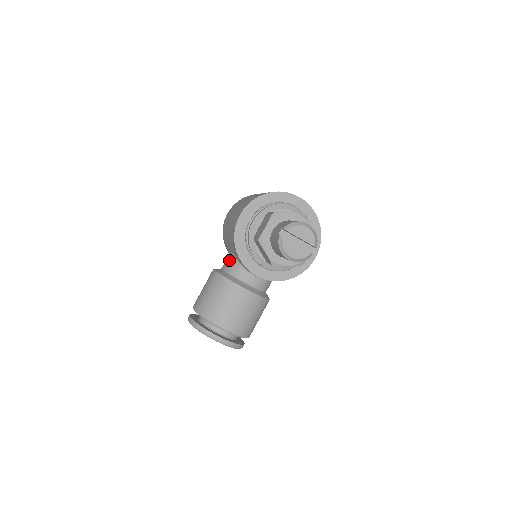
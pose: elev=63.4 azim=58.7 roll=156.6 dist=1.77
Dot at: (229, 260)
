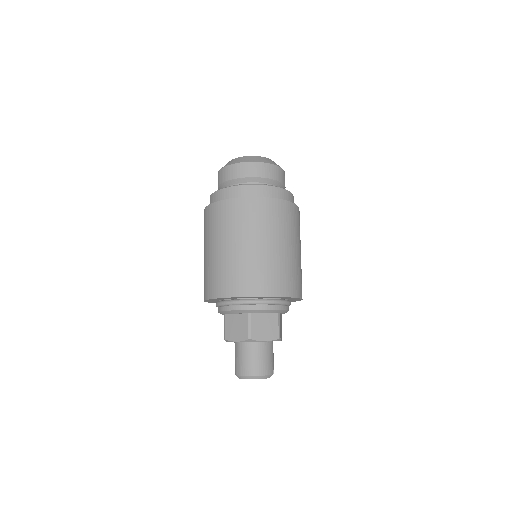
Dot at: occluded
